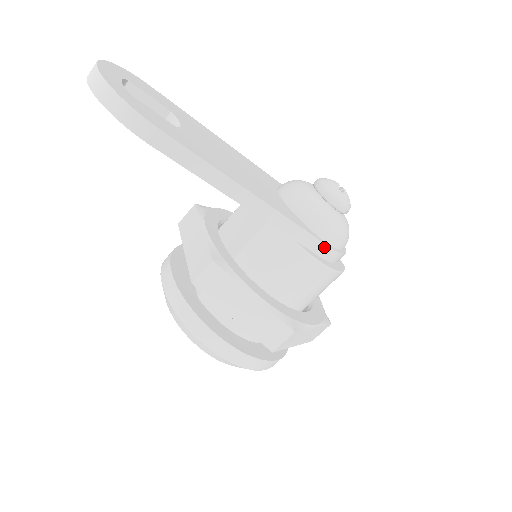
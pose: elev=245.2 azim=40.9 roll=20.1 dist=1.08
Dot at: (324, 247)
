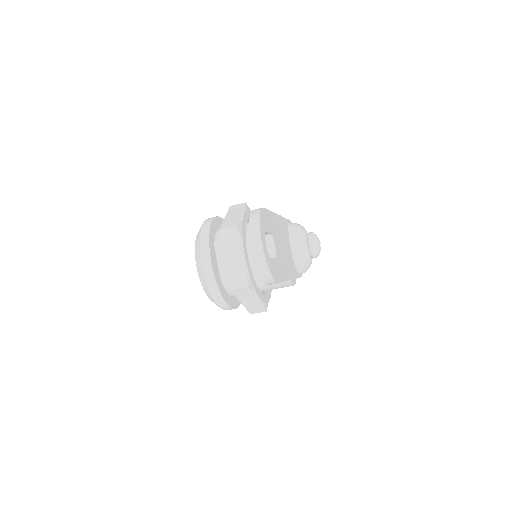
Dot at: occluded
